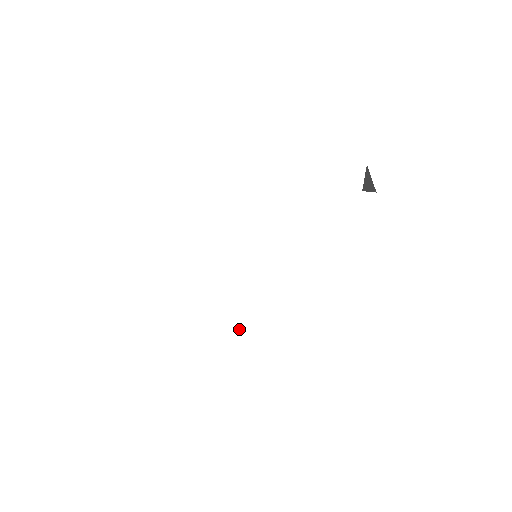
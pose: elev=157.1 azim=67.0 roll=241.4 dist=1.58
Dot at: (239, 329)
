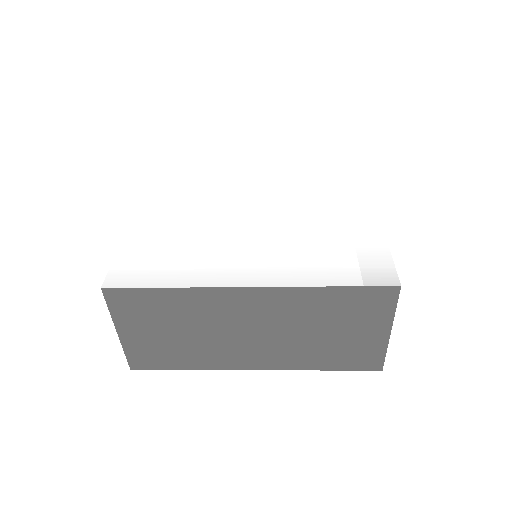
Dot at: (271, 268)
